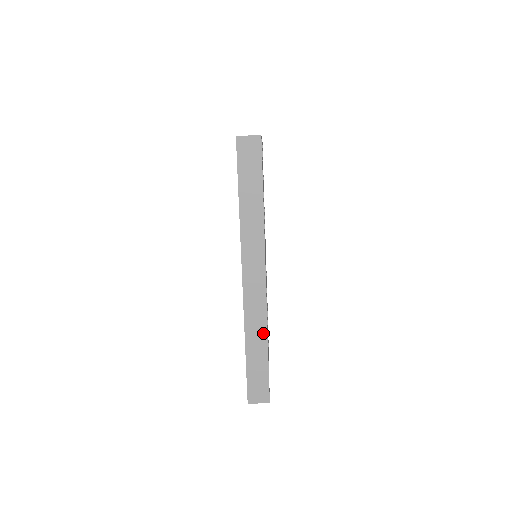
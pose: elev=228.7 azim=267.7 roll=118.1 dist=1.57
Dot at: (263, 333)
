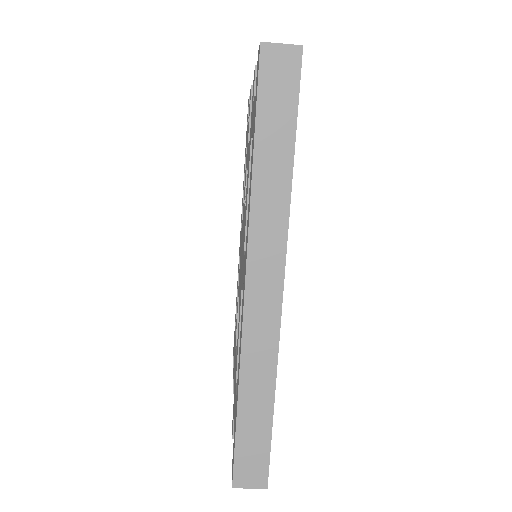
Dot at: (269, 377)
